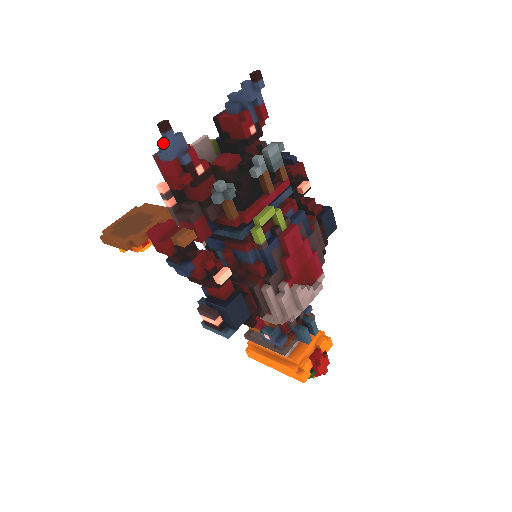
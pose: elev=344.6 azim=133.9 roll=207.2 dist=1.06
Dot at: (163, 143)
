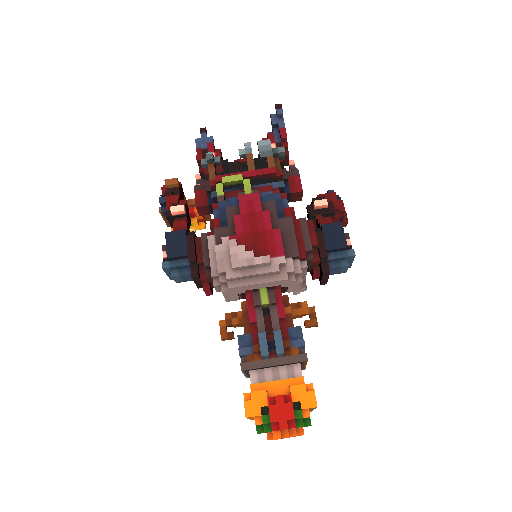
Dot at: (198, 140)
